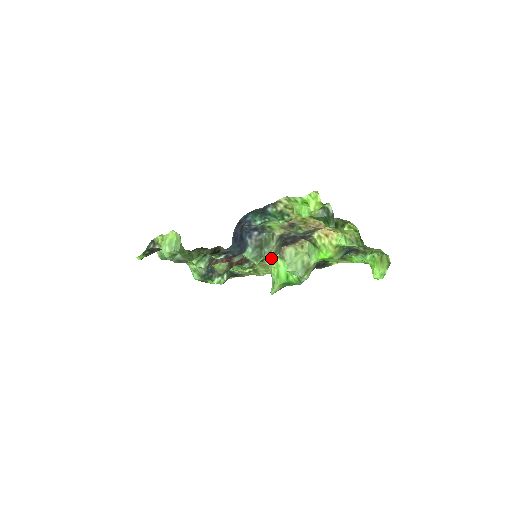
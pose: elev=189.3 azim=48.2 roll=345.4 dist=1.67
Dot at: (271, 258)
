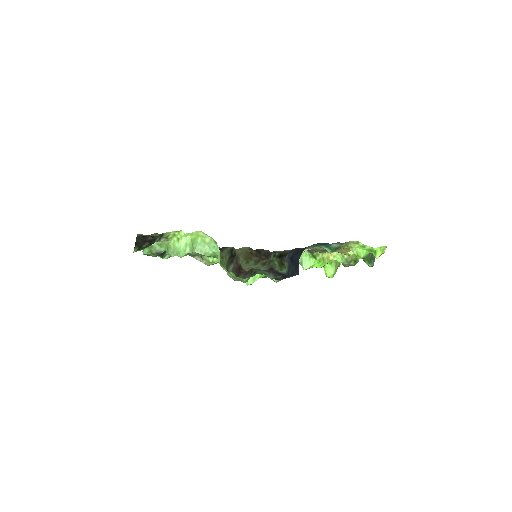
Dot at: occluded
